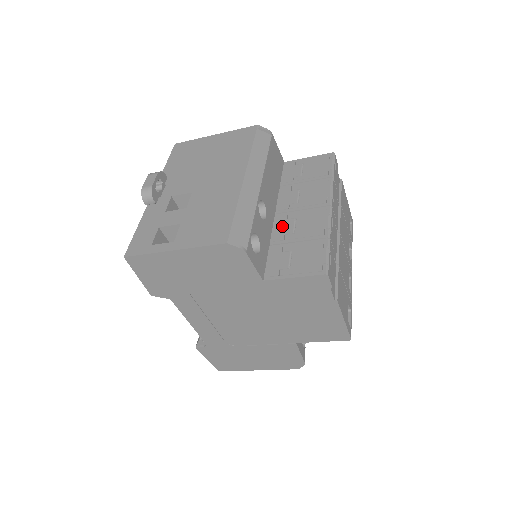
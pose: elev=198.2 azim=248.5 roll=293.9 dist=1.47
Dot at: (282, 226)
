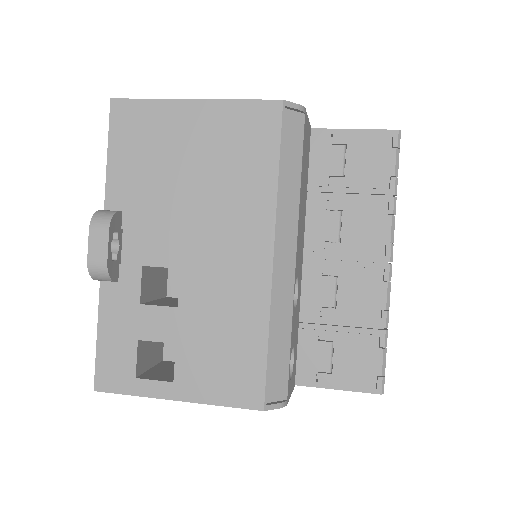
Dot at: (316, 288)
